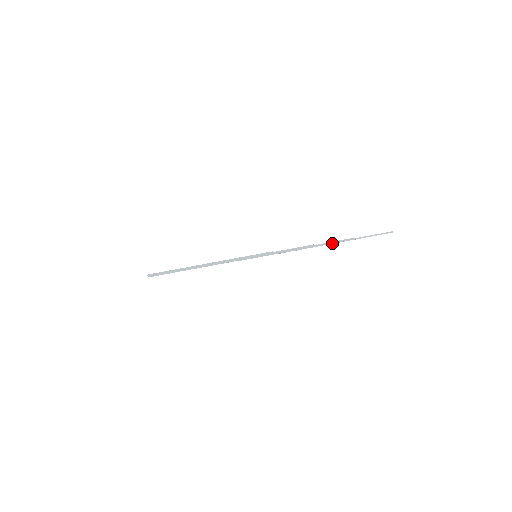
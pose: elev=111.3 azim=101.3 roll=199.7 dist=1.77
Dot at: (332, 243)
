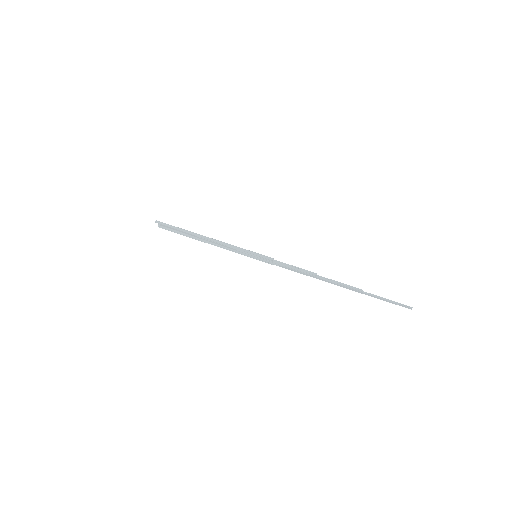
Dot at: (337, 283)
